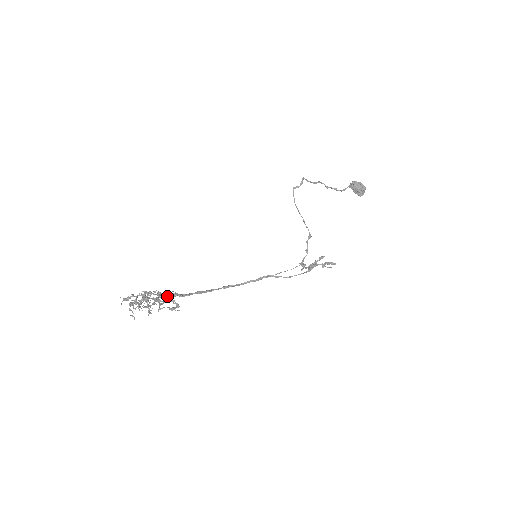
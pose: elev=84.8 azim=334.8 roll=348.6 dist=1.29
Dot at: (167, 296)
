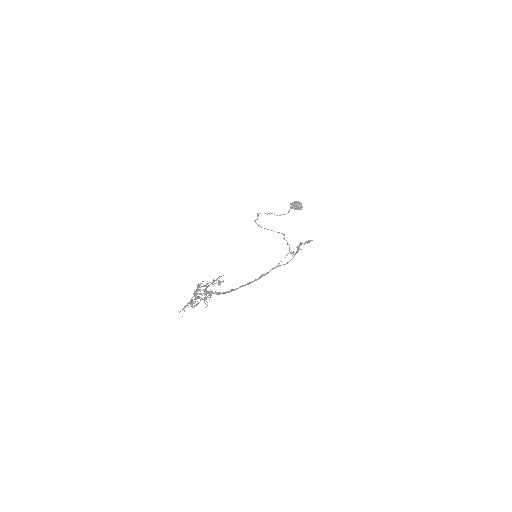
Dot at: occluded
